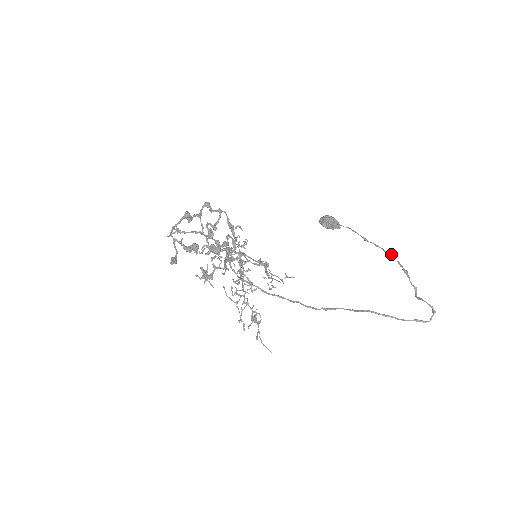
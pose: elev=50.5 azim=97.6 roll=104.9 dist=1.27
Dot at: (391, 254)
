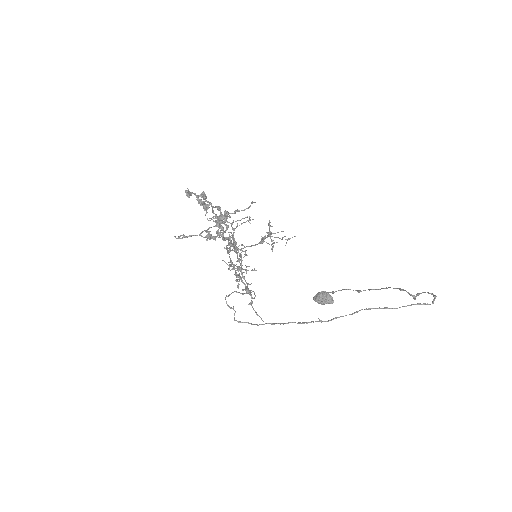
Dot at: (386, 287)
